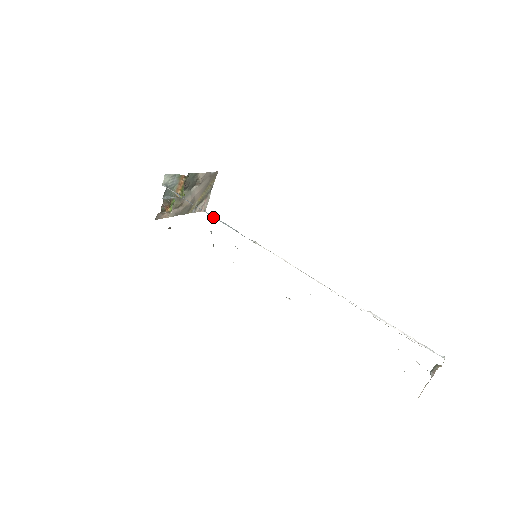
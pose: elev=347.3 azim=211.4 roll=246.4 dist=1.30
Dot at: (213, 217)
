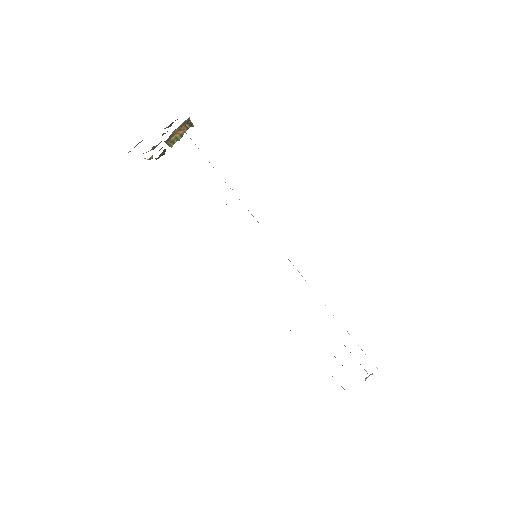
Dot at: occluded
